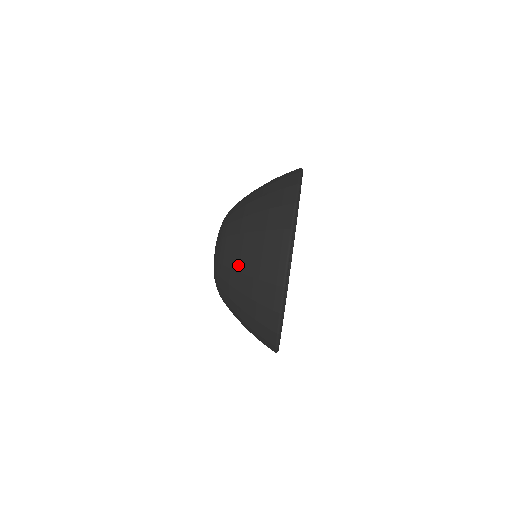
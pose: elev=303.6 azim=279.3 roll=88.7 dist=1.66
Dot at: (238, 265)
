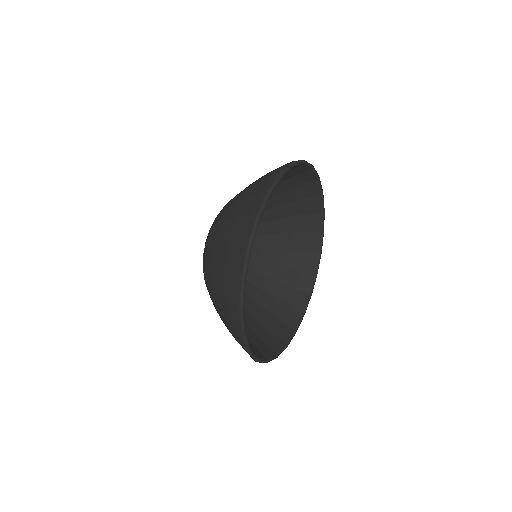
Dot at: occluded
